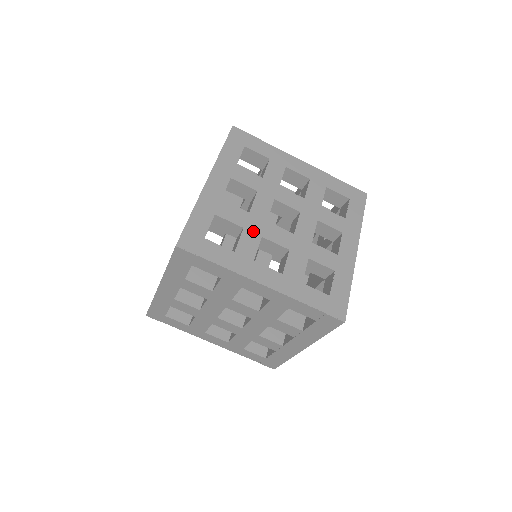
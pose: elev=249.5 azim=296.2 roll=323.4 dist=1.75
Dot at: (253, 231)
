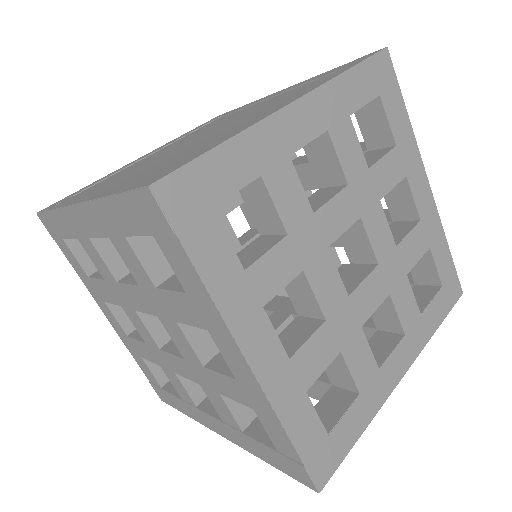
Dot at: (298, 251)
